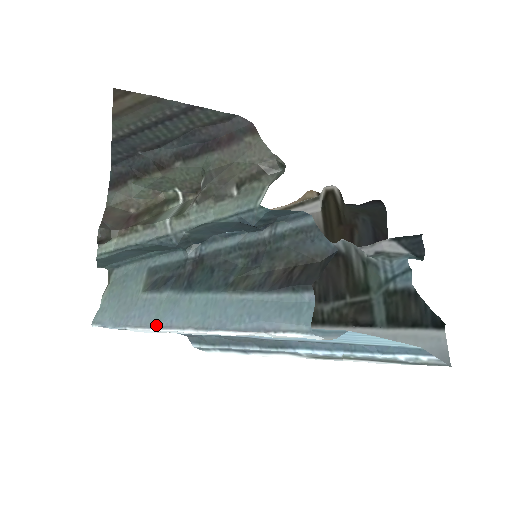
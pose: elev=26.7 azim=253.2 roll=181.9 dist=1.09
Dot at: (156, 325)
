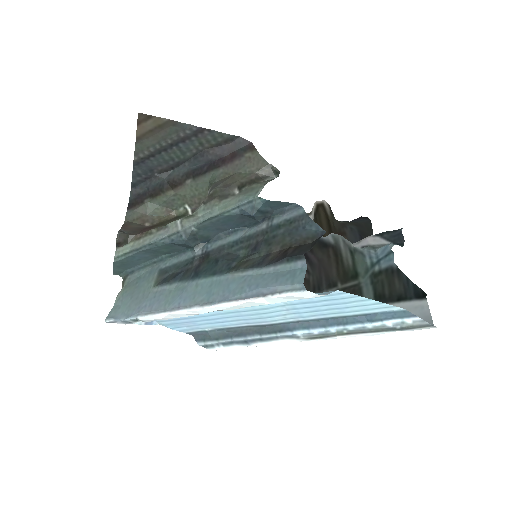
Dot at: (165, 309)
